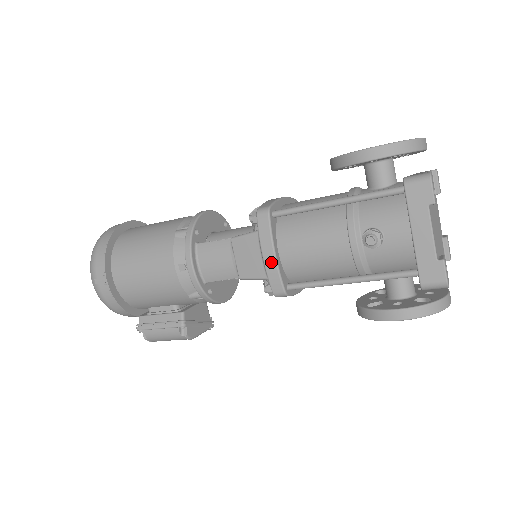
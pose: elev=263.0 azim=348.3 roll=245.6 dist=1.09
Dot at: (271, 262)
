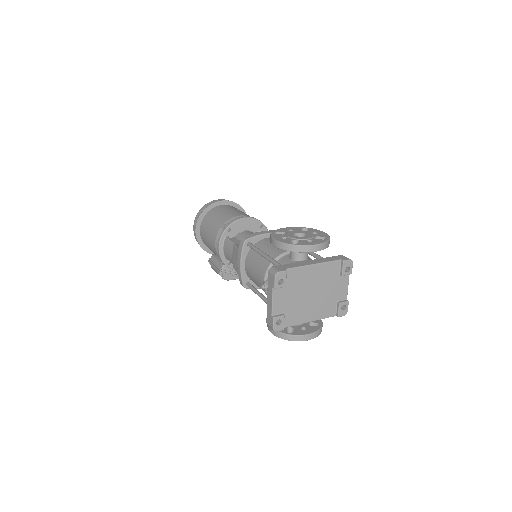
Dot at: (239, 268)
